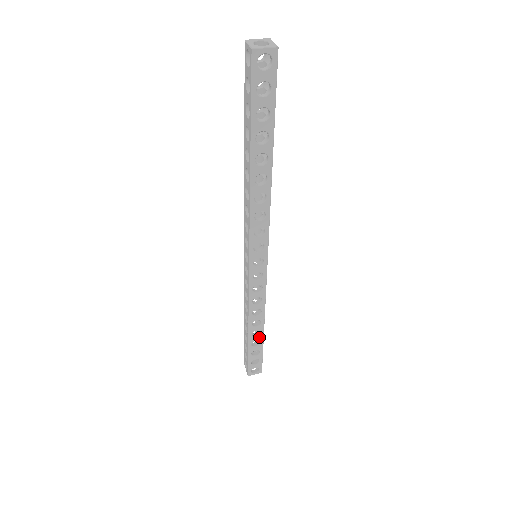
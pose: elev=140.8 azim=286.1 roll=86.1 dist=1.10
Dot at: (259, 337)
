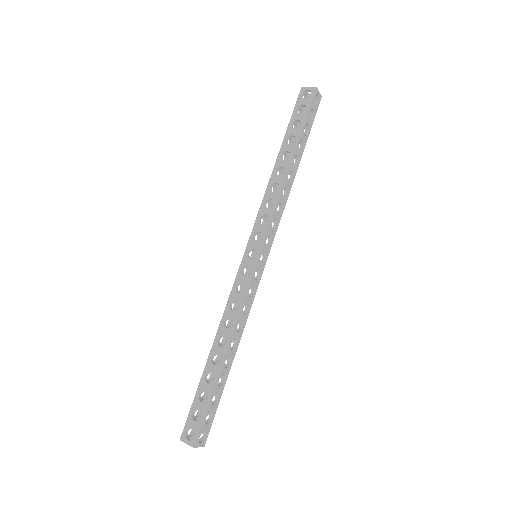
Dot at: (216, 368)
